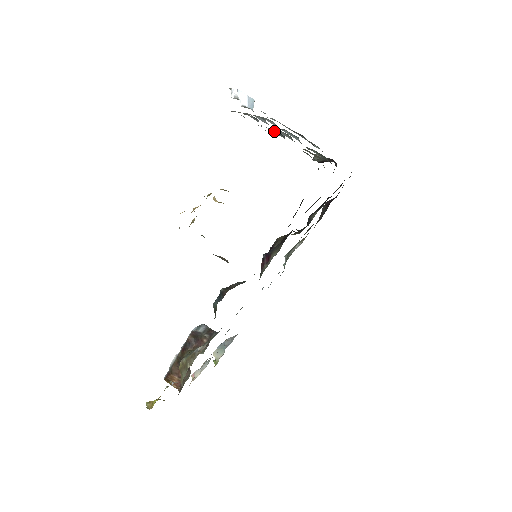
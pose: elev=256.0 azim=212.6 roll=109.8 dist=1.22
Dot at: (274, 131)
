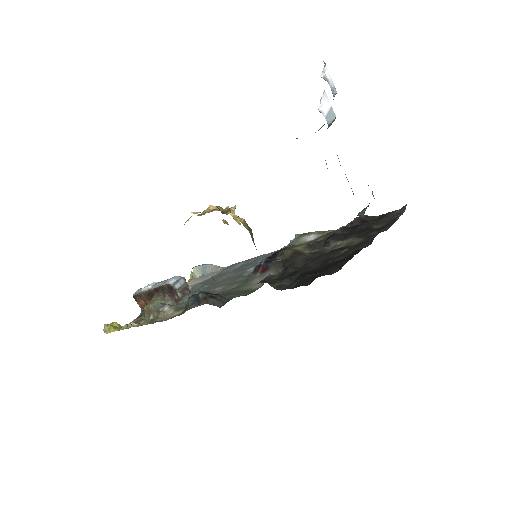
Dot at: occluded
